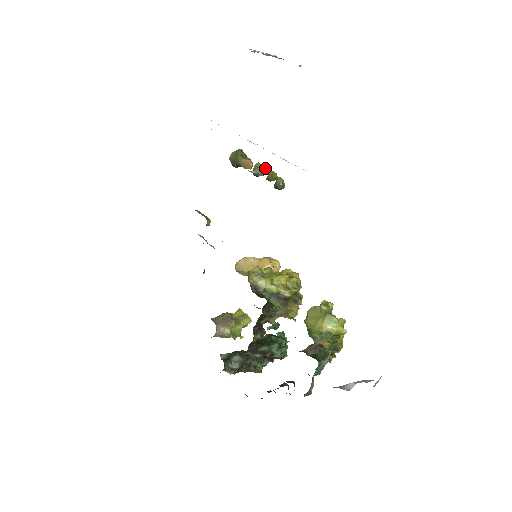
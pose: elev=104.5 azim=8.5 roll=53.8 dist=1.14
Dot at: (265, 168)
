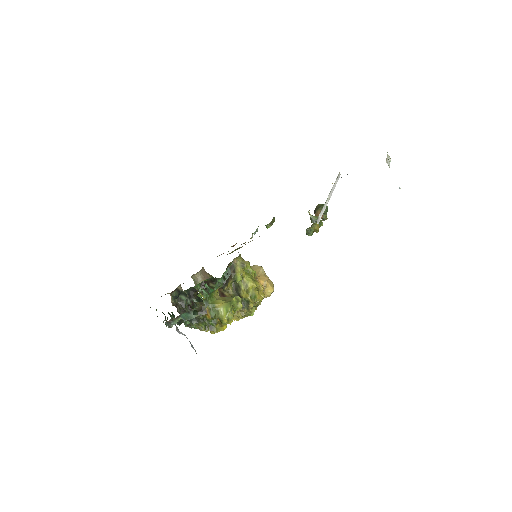
Dot at: (322, 224)
